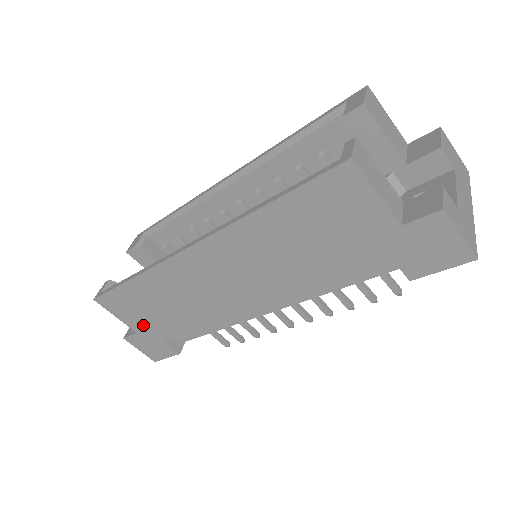
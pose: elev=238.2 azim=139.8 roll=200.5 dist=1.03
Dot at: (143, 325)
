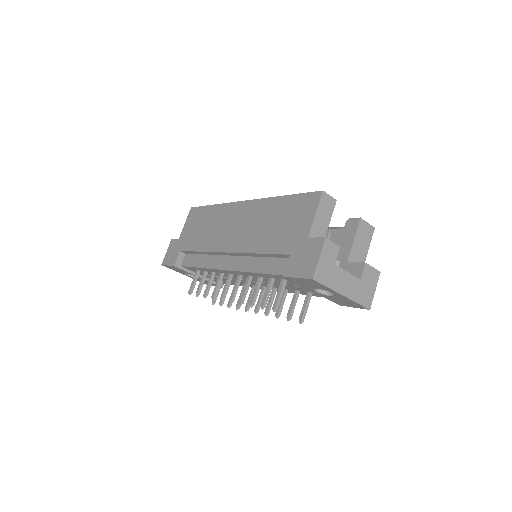
Dot at: (186, 236)
